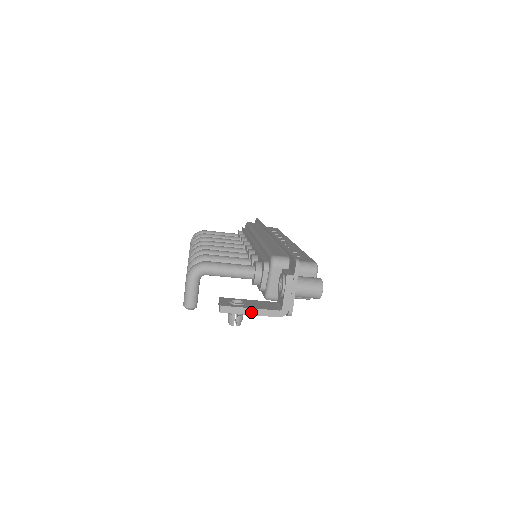
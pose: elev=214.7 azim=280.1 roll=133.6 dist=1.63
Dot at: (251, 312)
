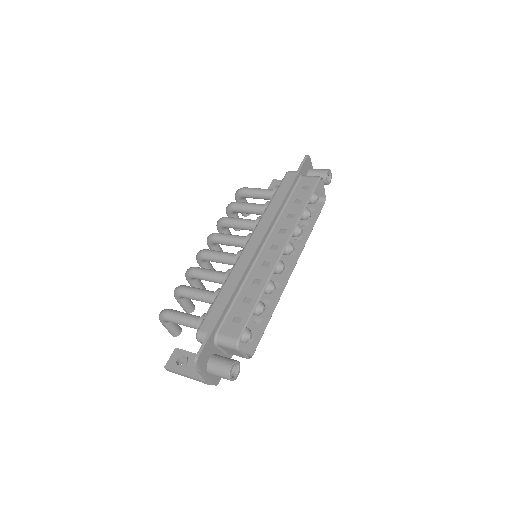
Dot at: (186, 376)
